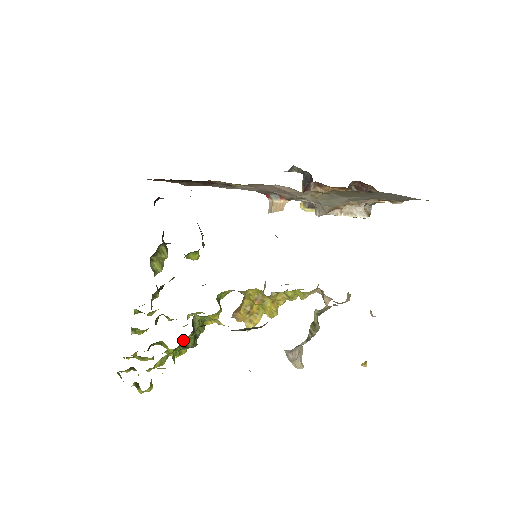
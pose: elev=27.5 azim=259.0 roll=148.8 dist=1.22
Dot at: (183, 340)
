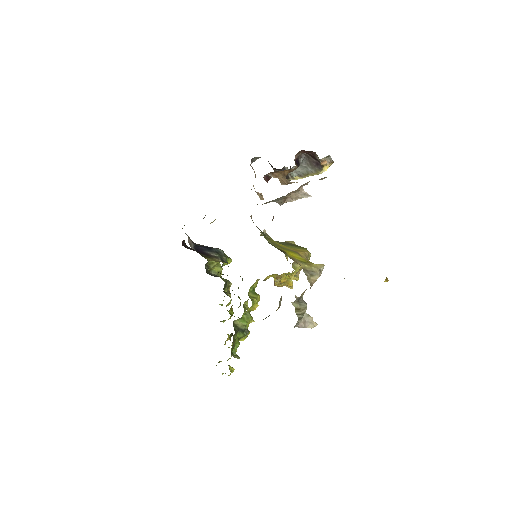
Dot at: occluded
